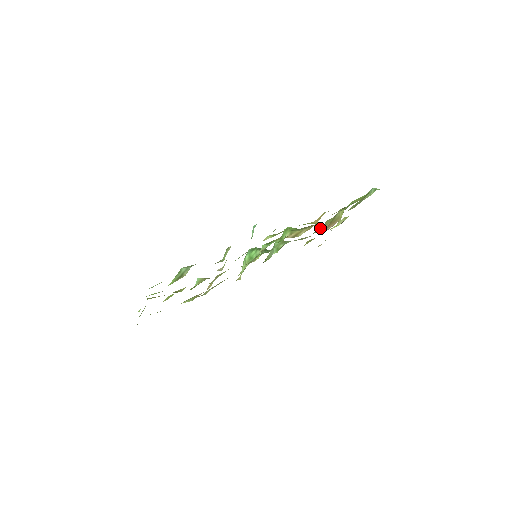
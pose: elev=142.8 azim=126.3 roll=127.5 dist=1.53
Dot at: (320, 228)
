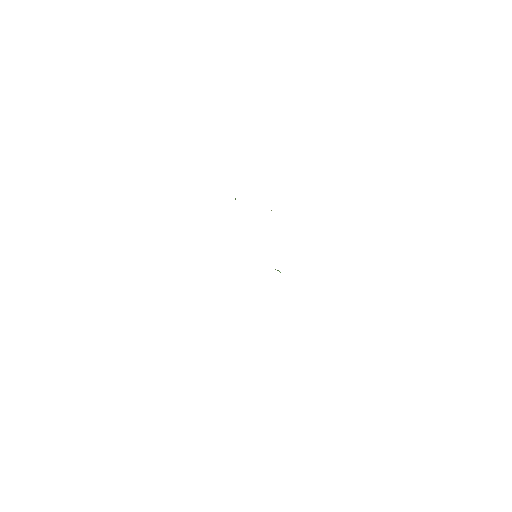
Dot at: occluded
